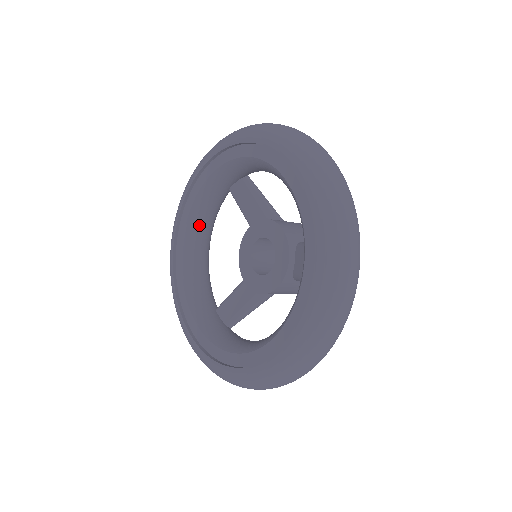
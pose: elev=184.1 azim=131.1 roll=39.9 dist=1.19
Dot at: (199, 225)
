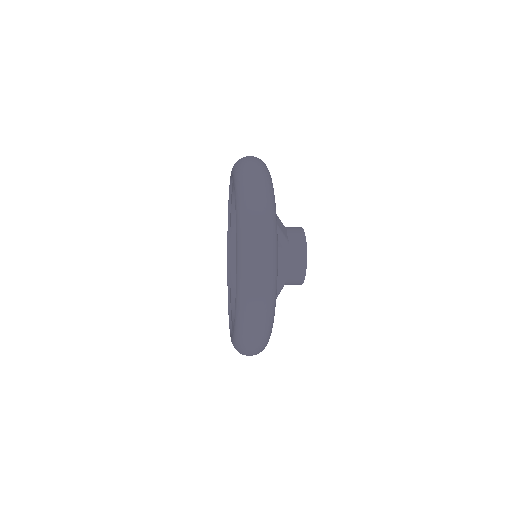
Dot at: occluded
